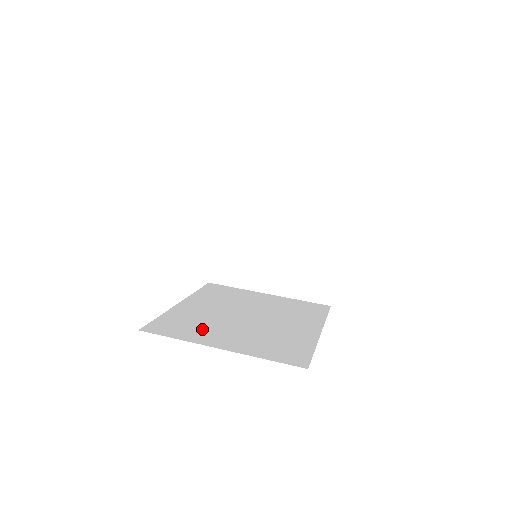
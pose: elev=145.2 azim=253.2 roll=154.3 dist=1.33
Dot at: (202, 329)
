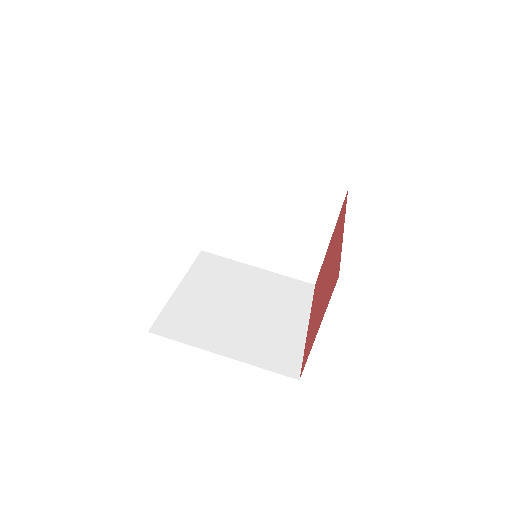
Dot at: (204, 327)
